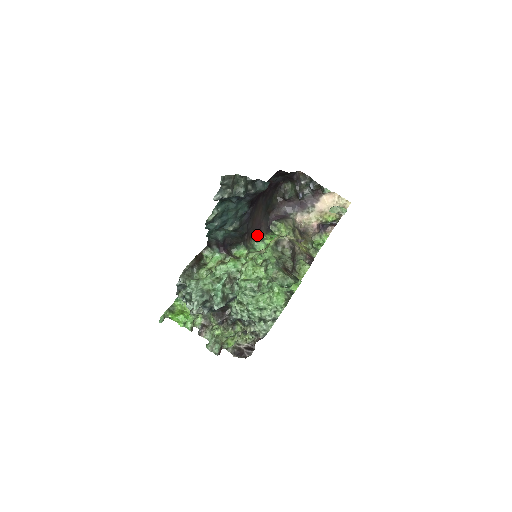
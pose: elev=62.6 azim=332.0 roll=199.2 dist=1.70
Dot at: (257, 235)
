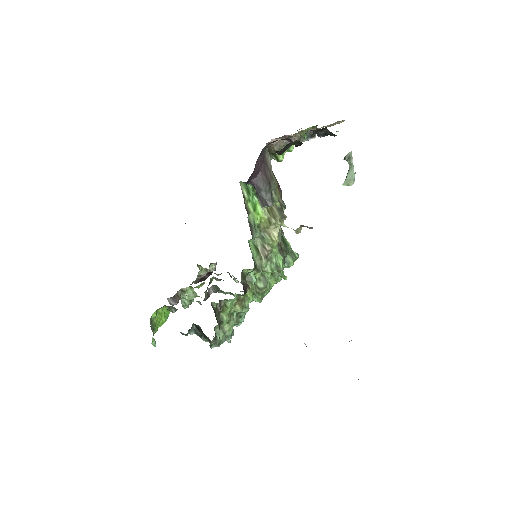
Dot at: (250, 228)
